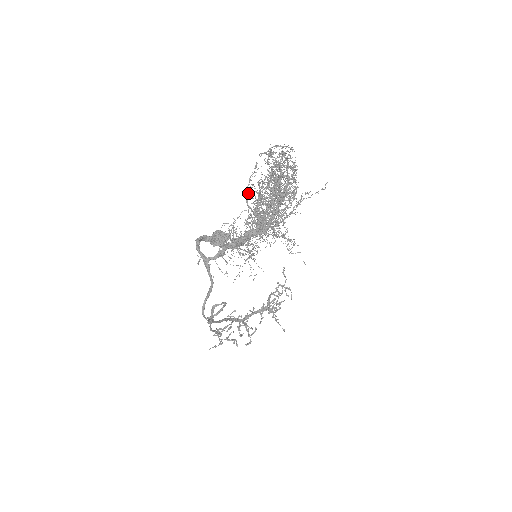
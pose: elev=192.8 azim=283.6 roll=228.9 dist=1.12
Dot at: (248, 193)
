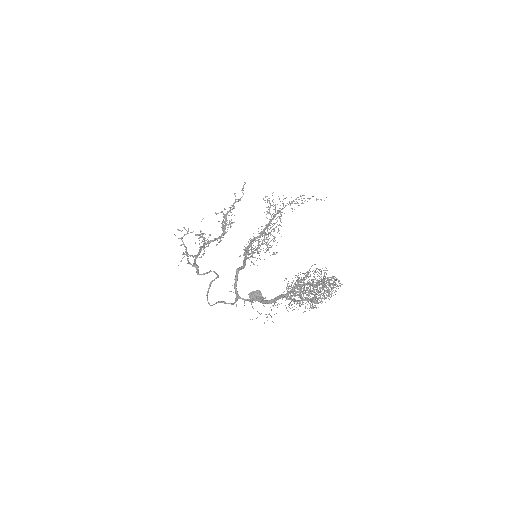
Dot at: (296, 293)
